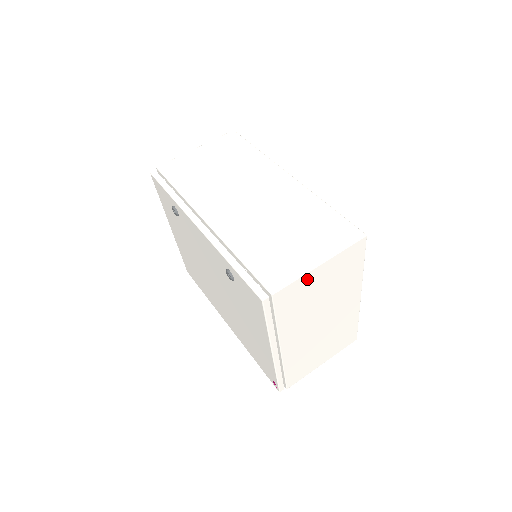
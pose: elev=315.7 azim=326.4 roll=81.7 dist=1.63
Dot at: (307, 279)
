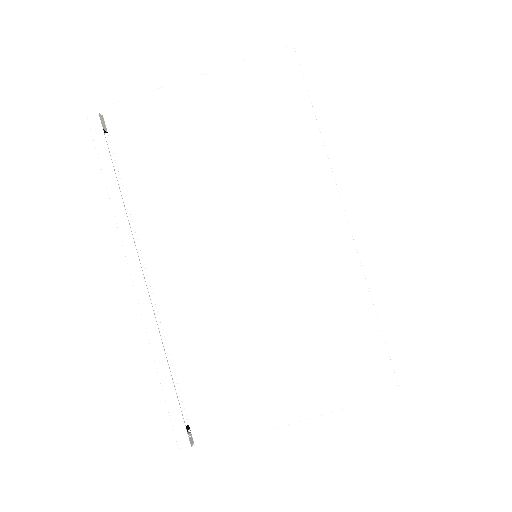
Dot at: (172, 101)
